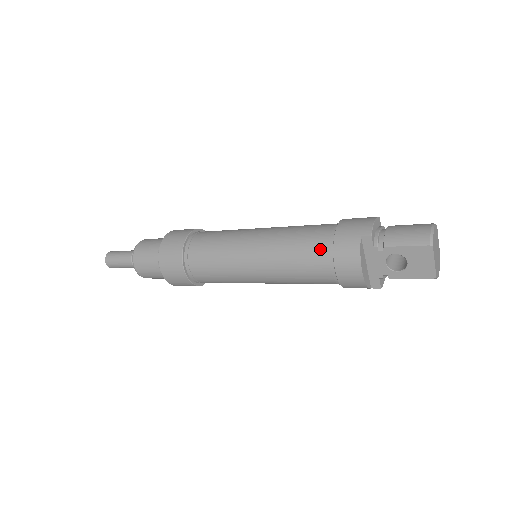
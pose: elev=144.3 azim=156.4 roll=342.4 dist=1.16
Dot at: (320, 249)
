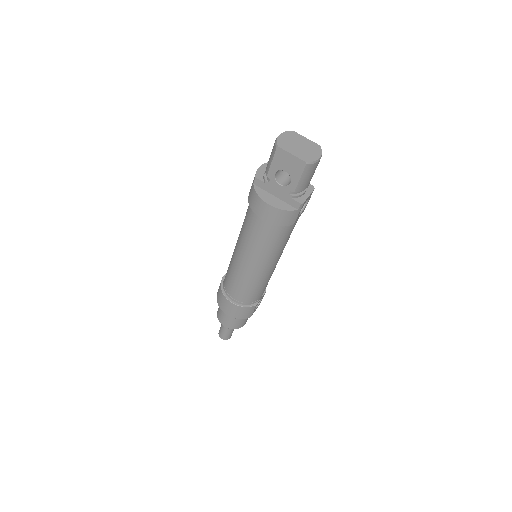
Dot at: (250, 214)
